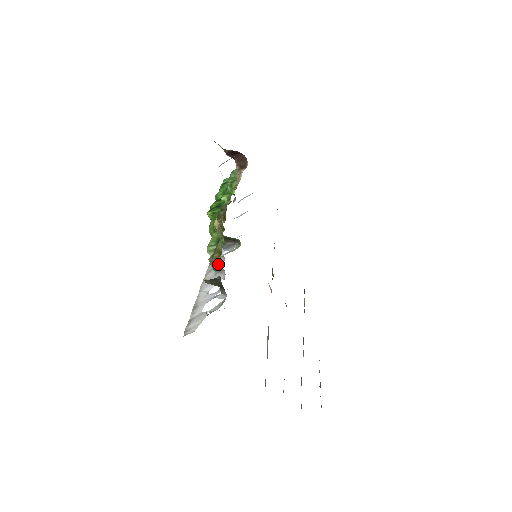
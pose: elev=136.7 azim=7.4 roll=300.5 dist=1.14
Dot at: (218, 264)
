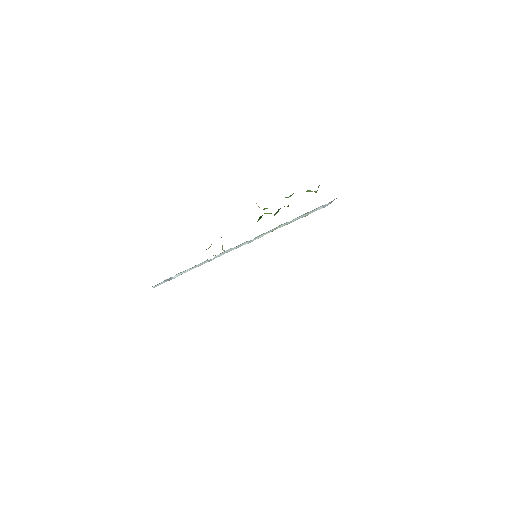
Dot at: occluded
